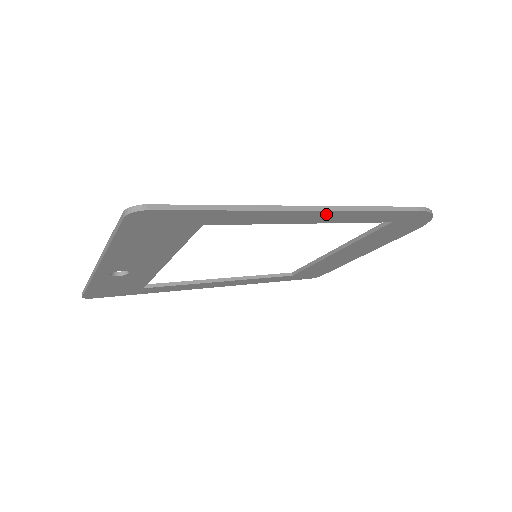
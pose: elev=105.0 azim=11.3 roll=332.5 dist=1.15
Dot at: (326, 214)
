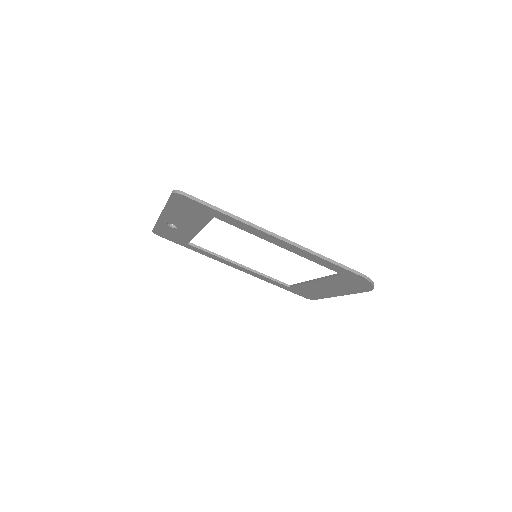
Dot at: (289, 245)
